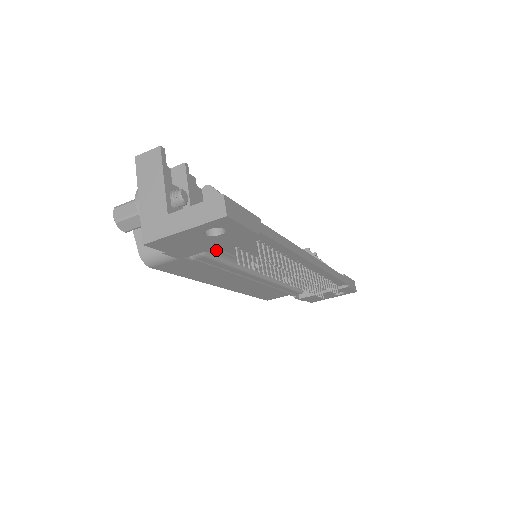
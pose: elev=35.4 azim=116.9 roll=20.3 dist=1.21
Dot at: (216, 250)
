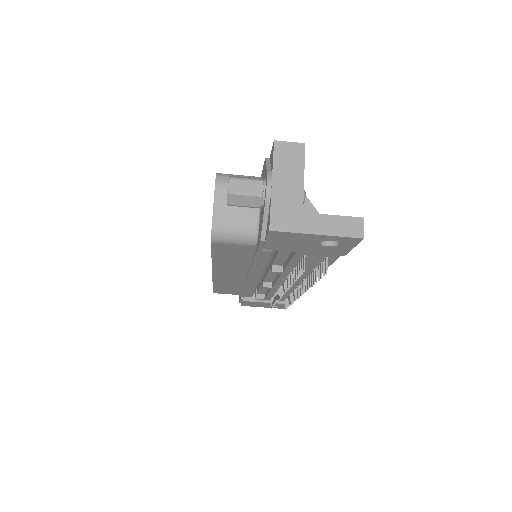
Dot at: occluded
